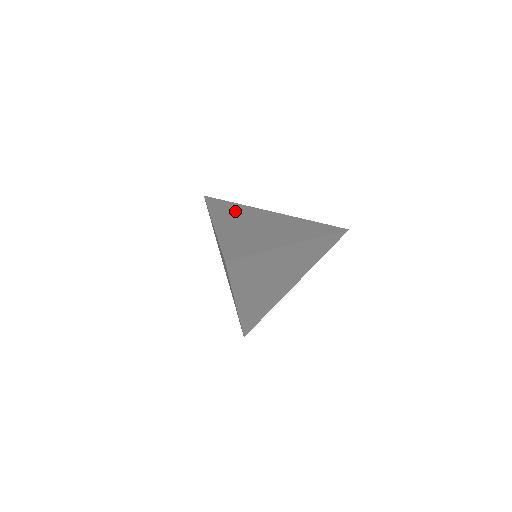
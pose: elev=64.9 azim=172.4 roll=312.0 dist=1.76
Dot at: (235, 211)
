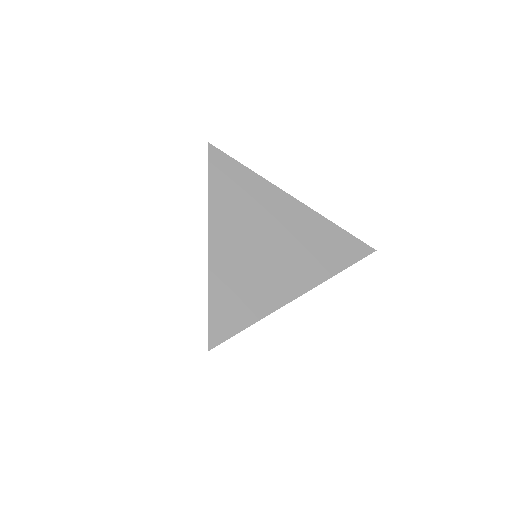
Dot at: (243, 198)
